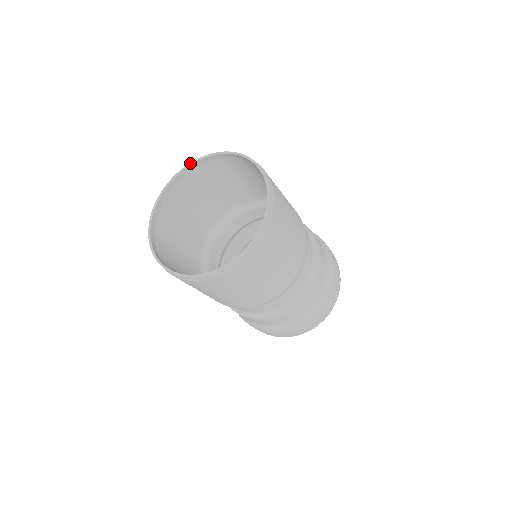
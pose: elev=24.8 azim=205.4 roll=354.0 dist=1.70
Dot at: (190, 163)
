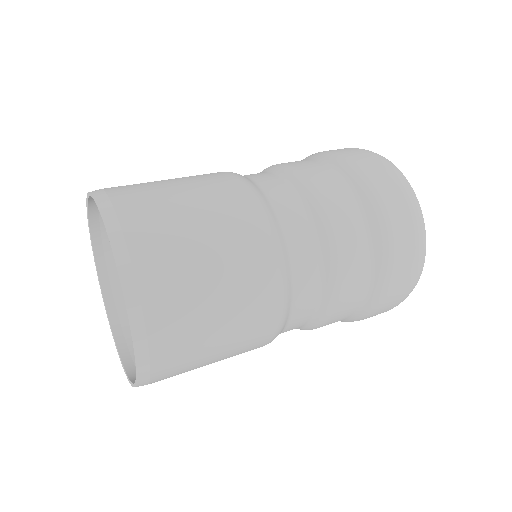
Dot at: (86, 204)
